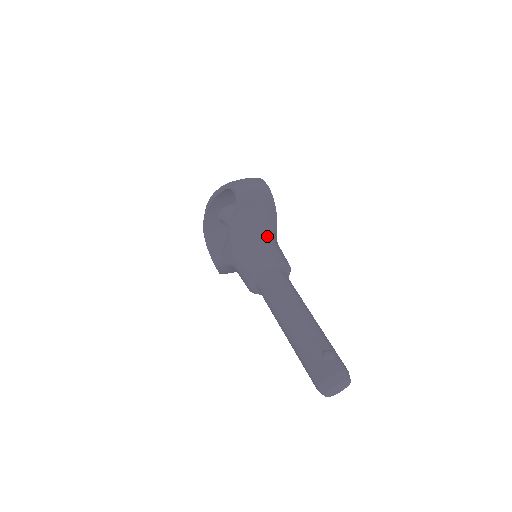
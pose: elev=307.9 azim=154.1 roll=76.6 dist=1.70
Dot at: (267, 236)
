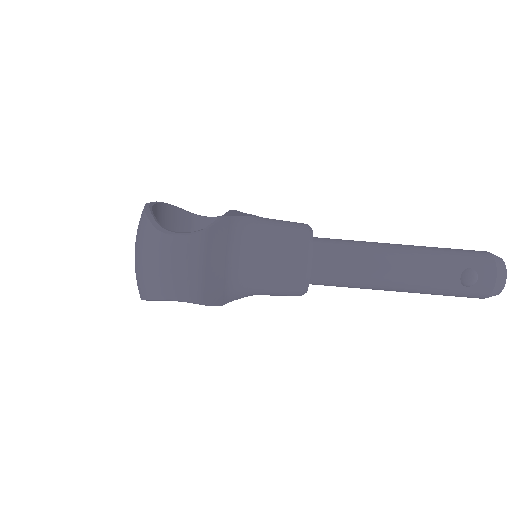
Dot at: (253, 250)
